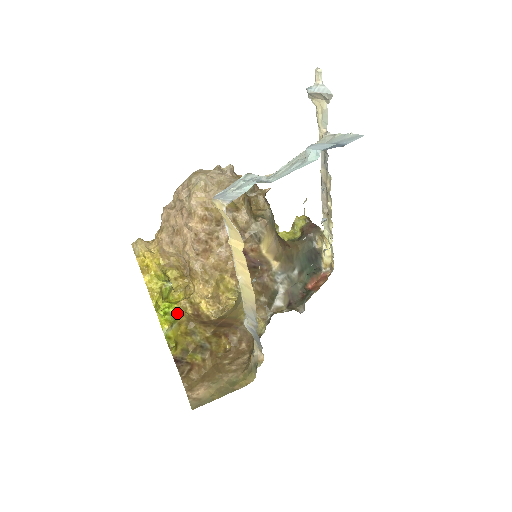
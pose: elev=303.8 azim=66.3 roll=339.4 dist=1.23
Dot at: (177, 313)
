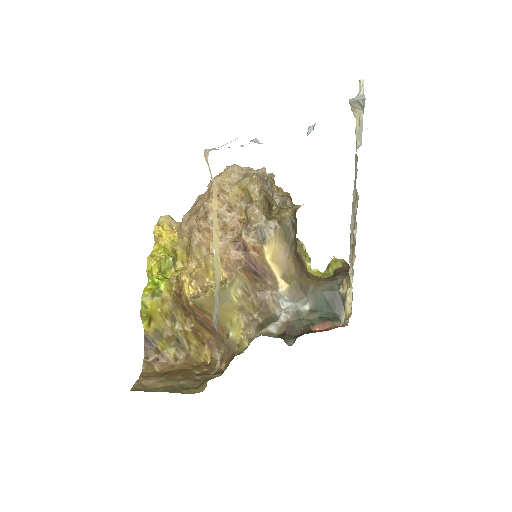
Dot at: (164, 287)
